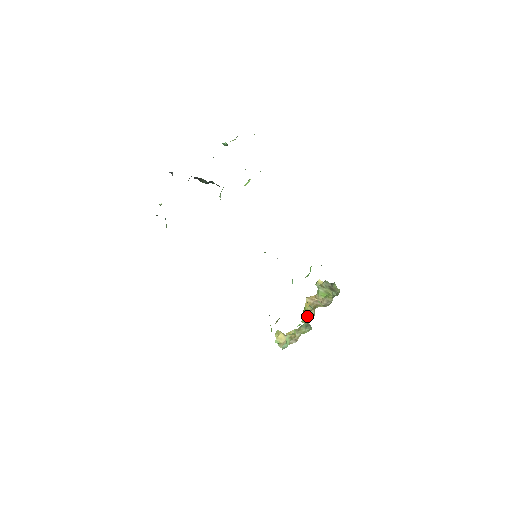
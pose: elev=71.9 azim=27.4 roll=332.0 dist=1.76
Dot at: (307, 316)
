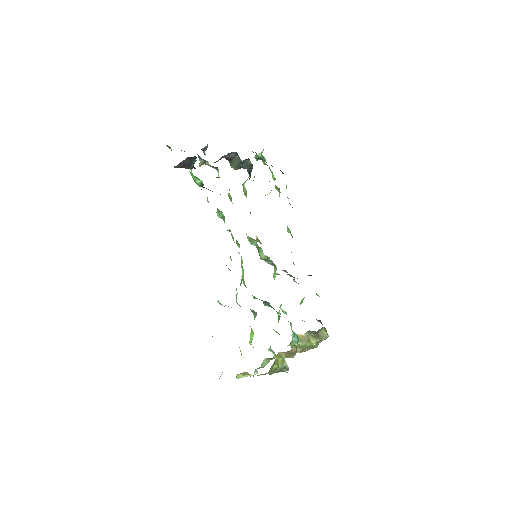
Dot at: occluded
